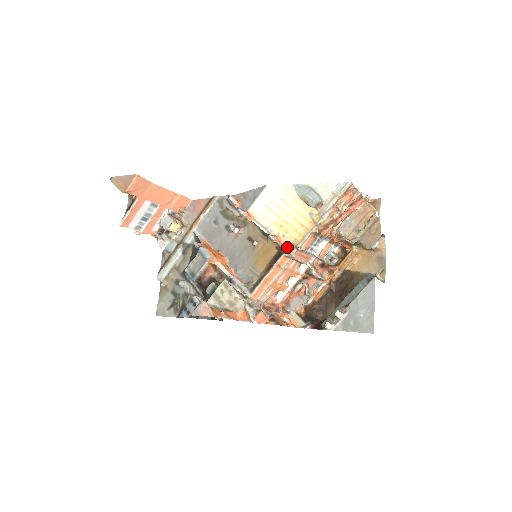
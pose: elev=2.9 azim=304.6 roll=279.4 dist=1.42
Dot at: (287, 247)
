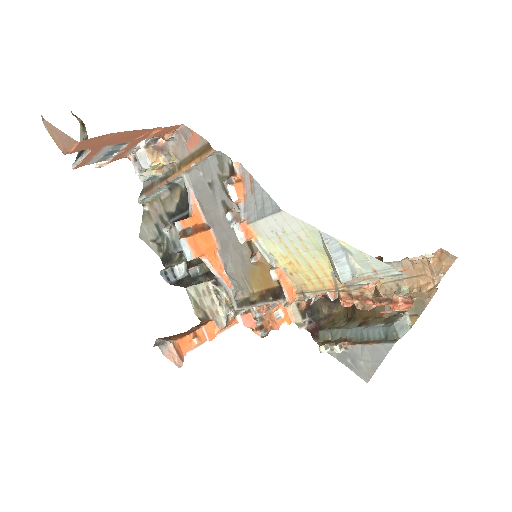
Dot at: (292, 287)
